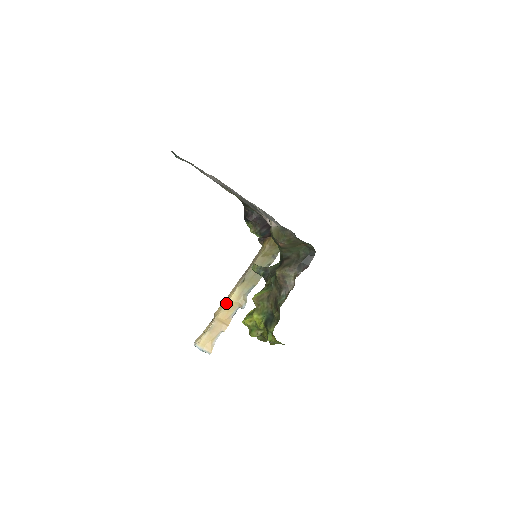
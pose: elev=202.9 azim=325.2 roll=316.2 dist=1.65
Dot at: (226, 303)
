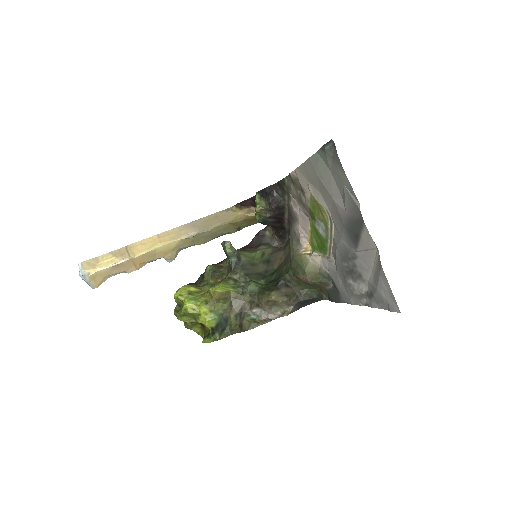
Dot at: (155, 248)
